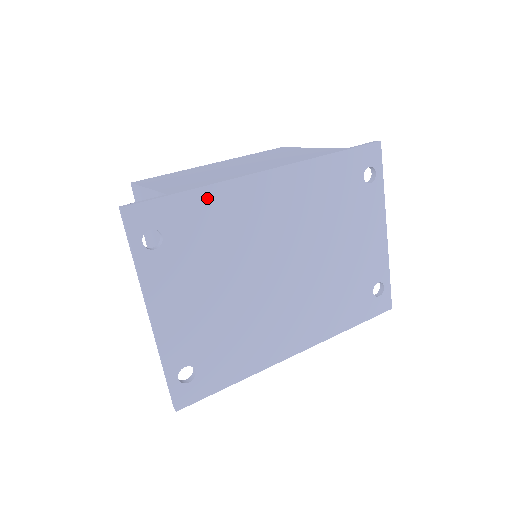
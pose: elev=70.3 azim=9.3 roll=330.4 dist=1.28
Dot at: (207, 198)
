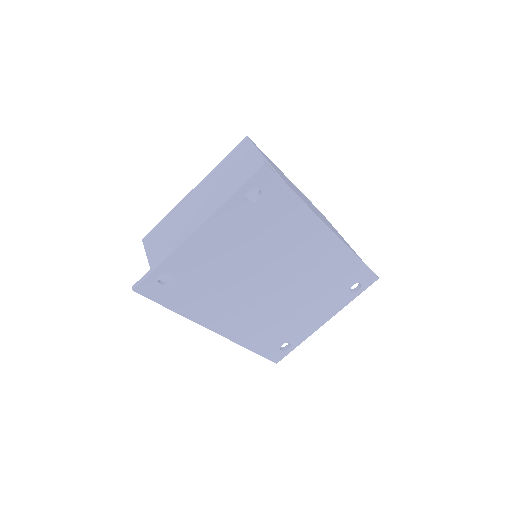
Dot at: (297, 208)
